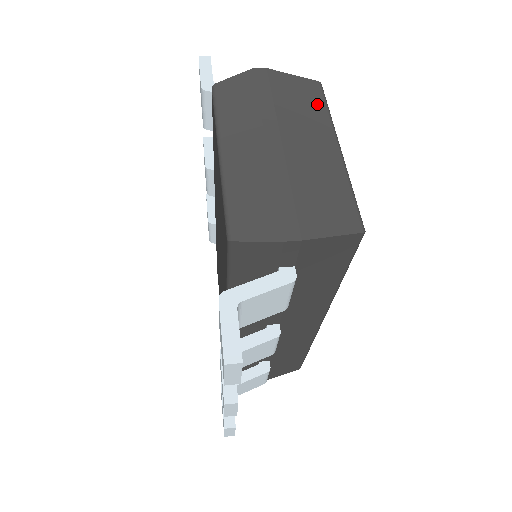
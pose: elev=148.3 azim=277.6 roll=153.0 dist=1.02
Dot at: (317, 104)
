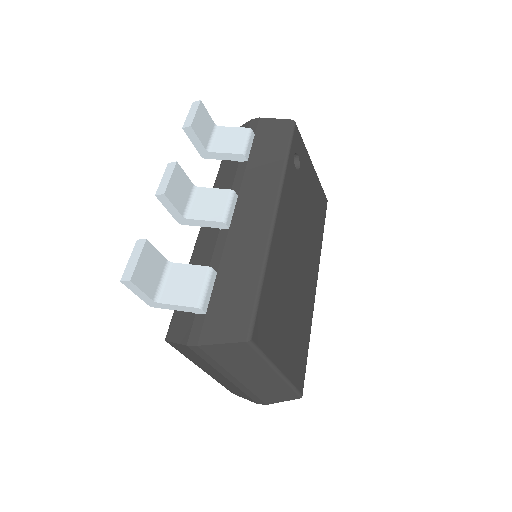
Dot at: occluded
